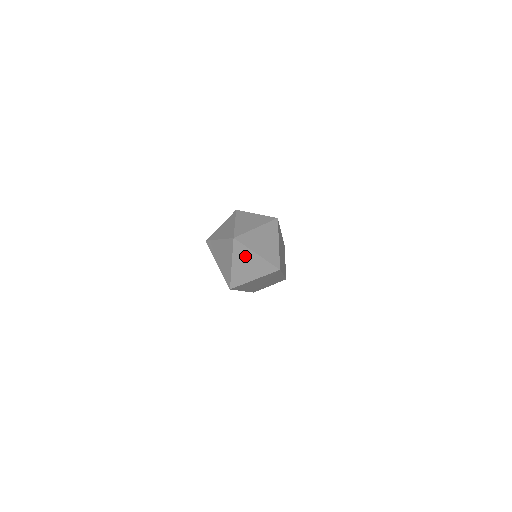
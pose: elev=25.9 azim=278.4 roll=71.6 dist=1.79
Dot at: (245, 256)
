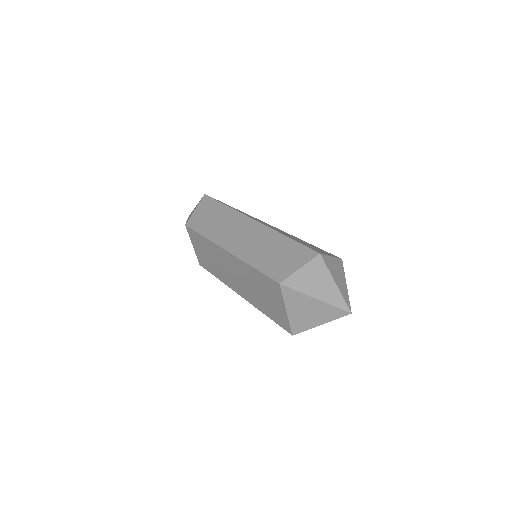
Dot at: occluded
